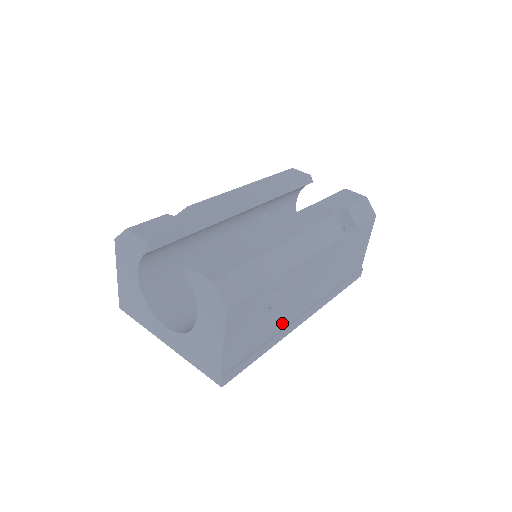
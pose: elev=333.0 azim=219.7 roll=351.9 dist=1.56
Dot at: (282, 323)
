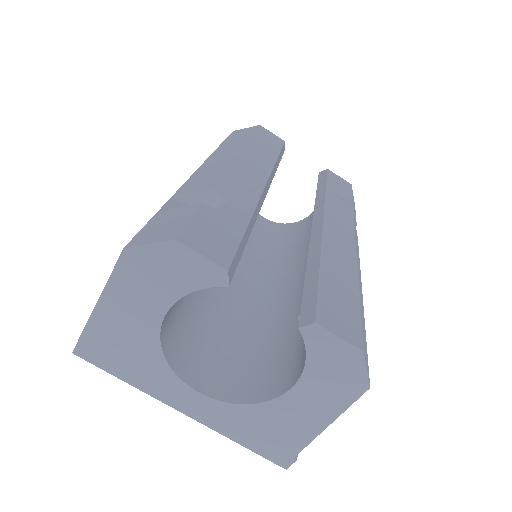
Dot at: occluded
